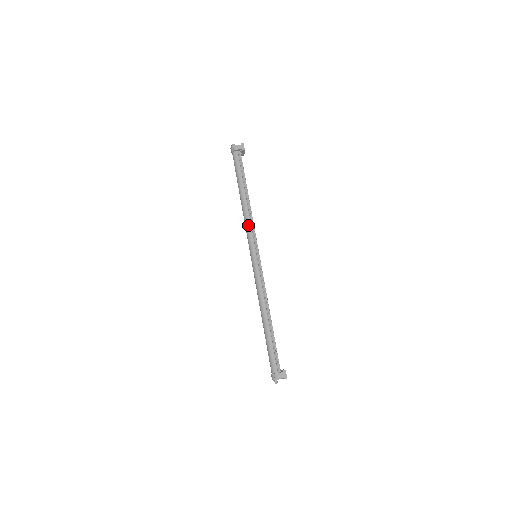
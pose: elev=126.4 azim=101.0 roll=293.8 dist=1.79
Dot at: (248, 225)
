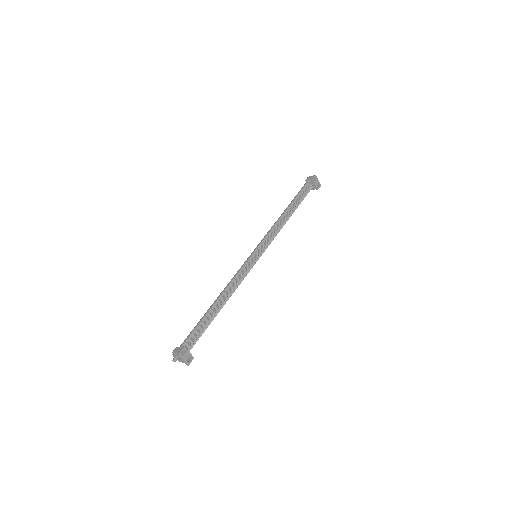
Dot at: (269, 231)
